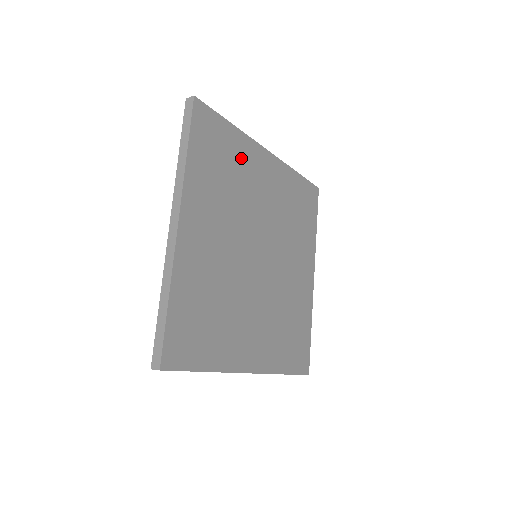
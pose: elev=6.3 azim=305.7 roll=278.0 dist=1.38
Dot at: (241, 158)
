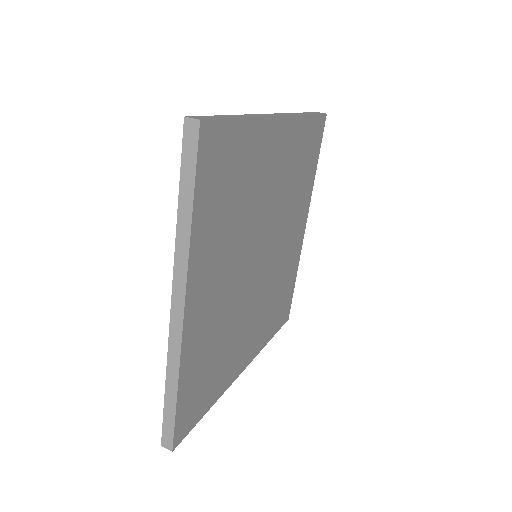
Dot at: (252, 159)
